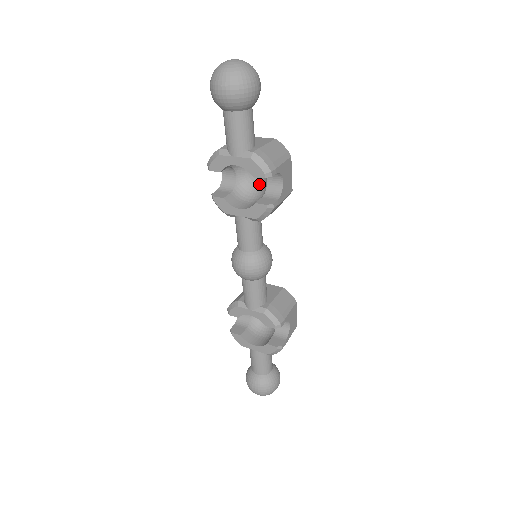
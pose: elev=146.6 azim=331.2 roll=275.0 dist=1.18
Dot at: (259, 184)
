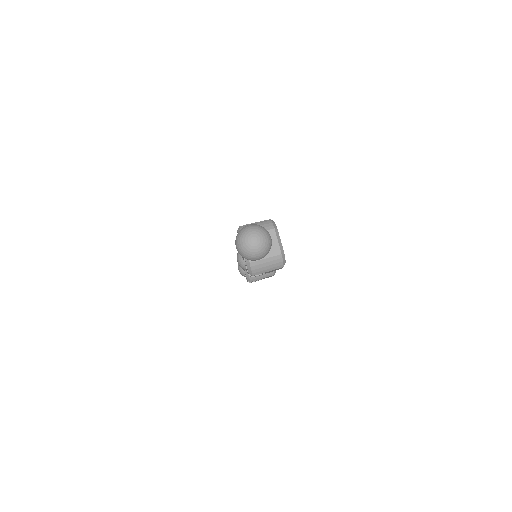
Dot at: occluded
